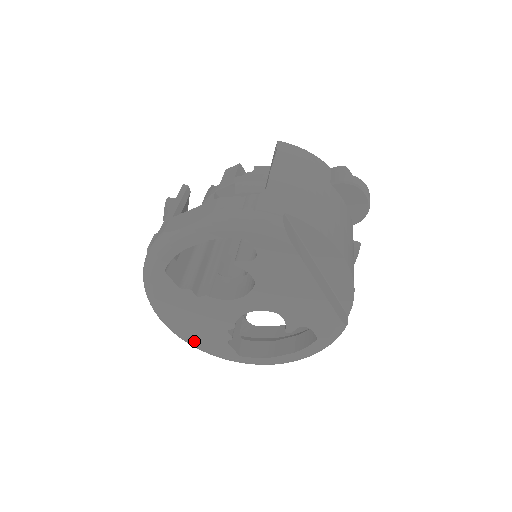
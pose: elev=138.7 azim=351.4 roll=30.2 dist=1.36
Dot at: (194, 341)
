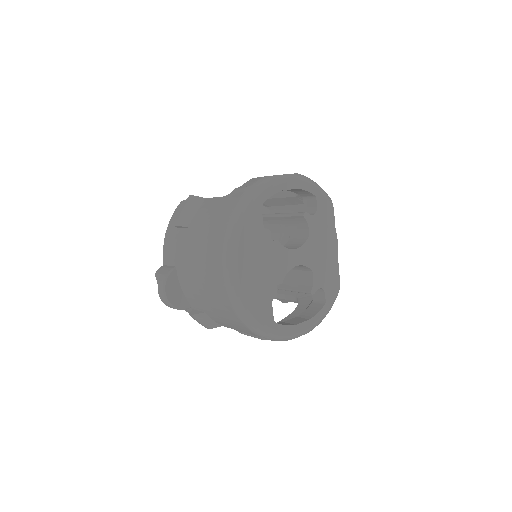
Dot at: (248, 297)
